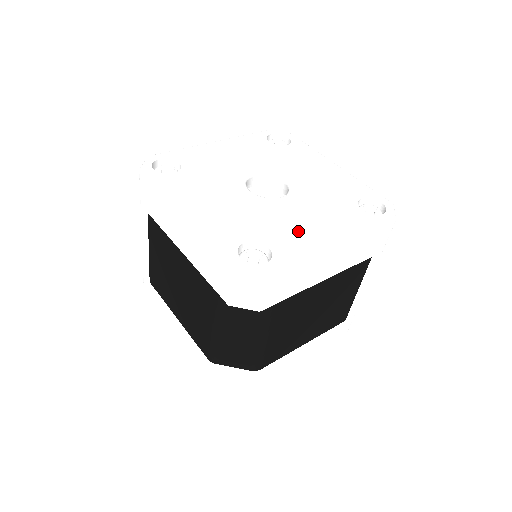
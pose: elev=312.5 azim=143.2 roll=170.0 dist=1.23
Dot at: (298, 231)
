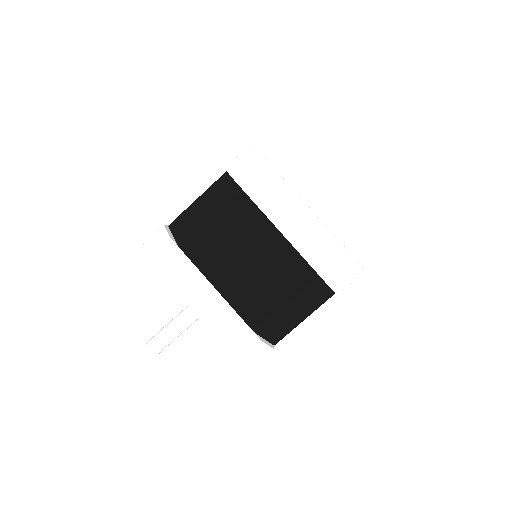
Dot at: occluded
